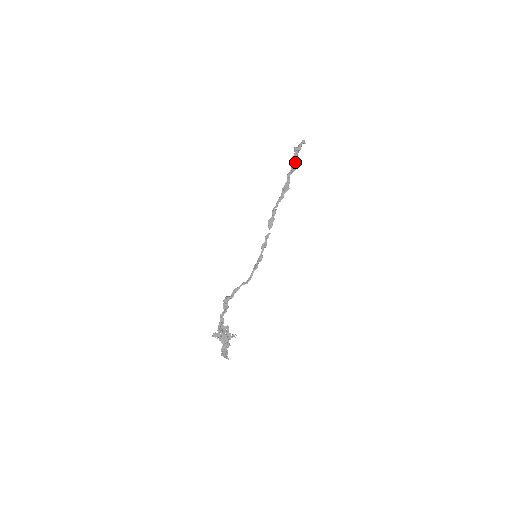
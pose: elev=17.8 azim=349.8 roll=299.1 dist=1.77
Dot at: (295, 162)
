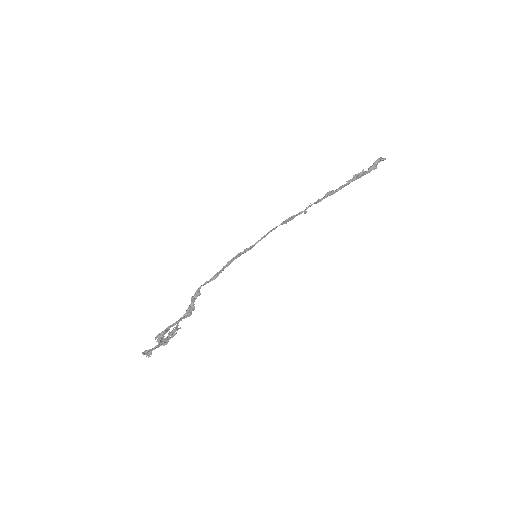
Dot at: (359, 175)
